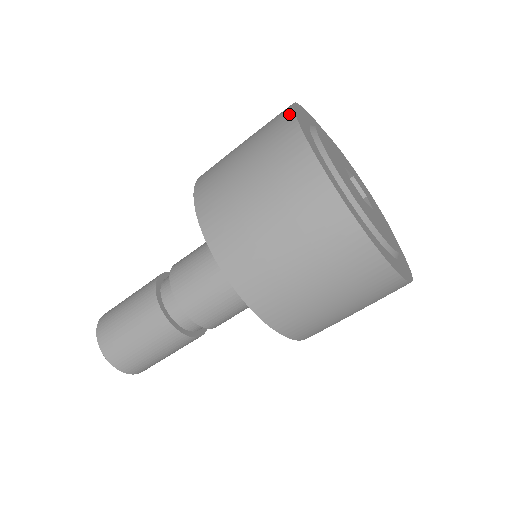
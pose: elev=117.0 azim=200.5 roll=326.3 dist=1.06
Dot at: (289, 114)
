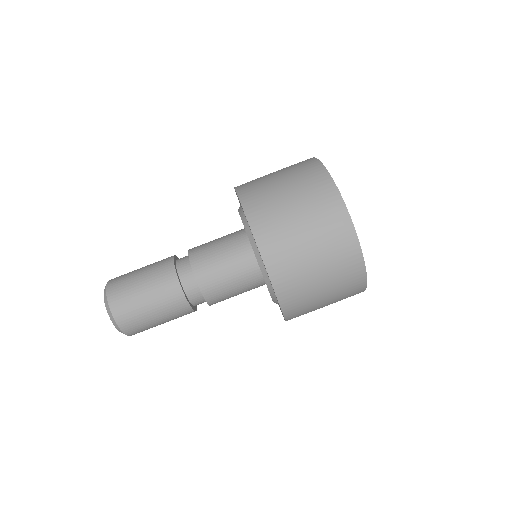
Dot at: (311, 158)
